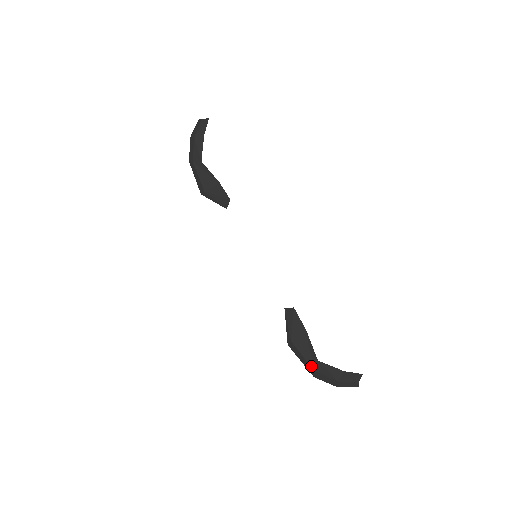
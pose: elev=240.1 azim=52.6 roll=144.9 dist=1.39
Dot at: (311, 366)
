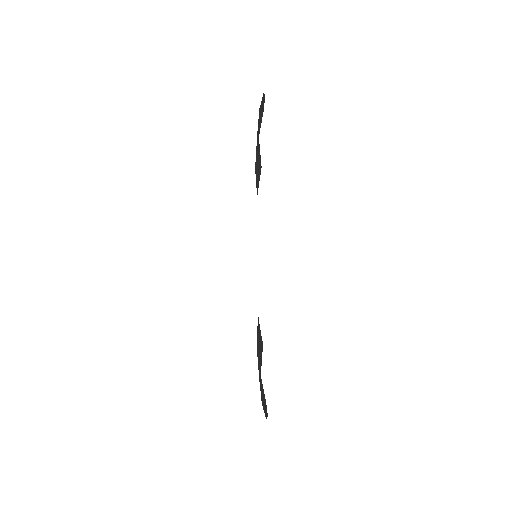
Dot at: (259, 374)
